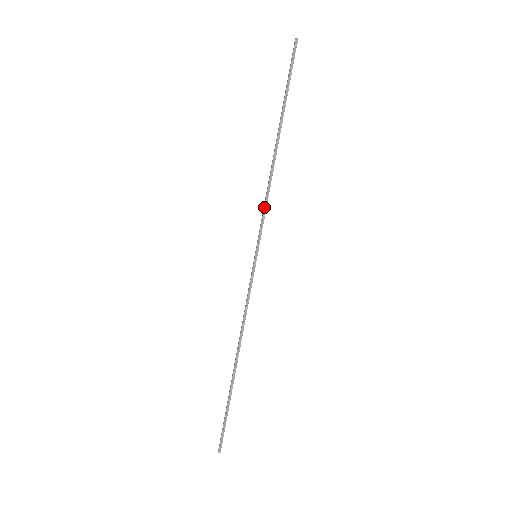
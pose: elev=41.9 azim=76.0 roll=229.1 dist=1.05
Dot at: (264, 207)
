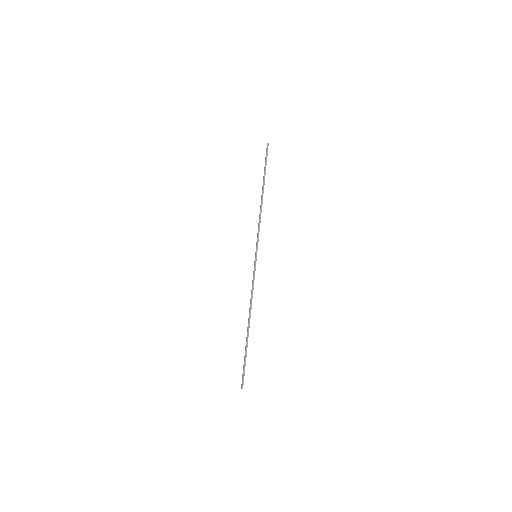
Dot at: (259, 228)
